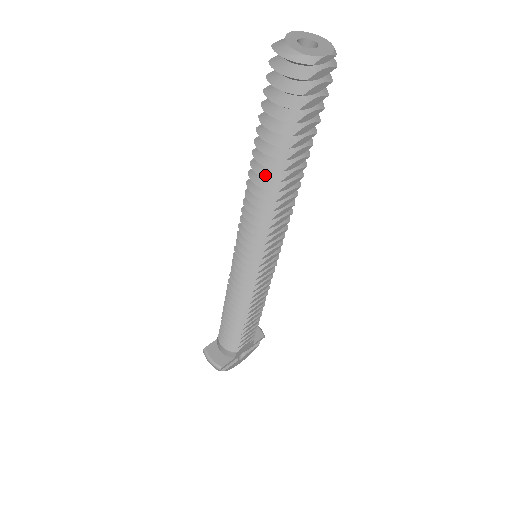
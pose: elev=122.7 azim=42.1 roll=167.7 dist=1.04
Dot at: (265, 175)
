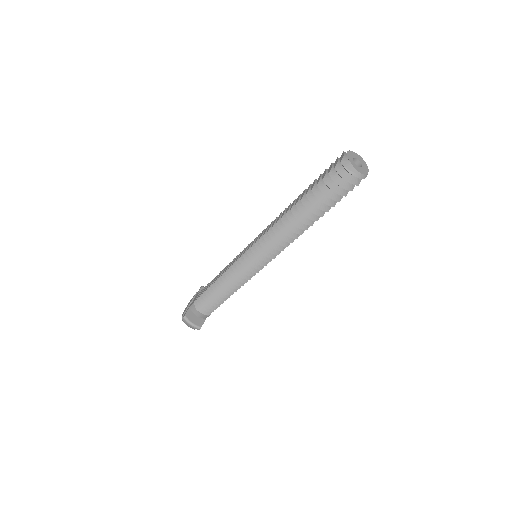
Dot at: (304, 222)
